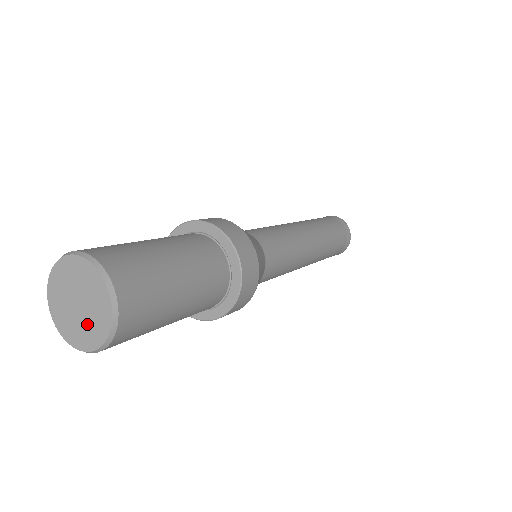
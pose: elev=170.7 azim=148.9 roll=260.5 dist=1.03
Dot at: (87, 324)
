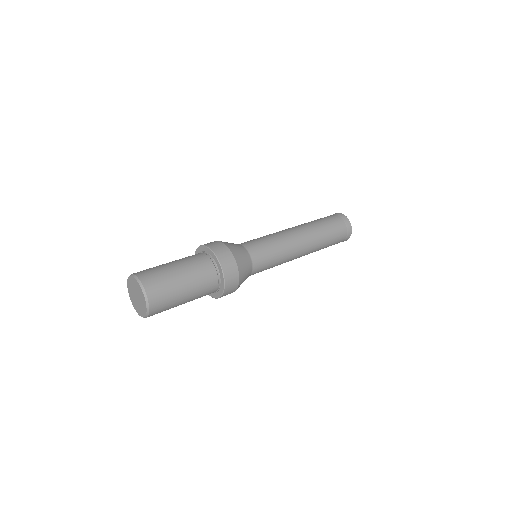
Dot at: (140, 306)
